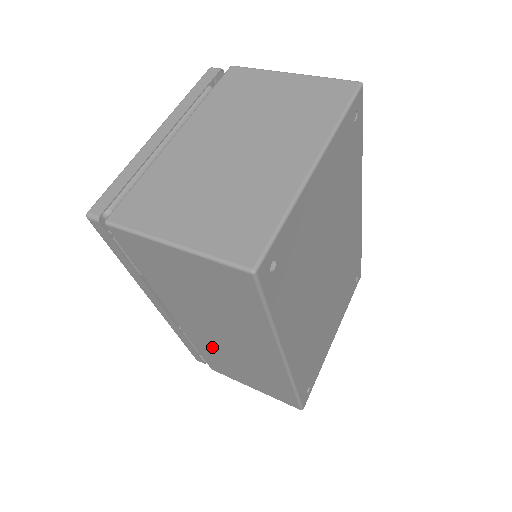
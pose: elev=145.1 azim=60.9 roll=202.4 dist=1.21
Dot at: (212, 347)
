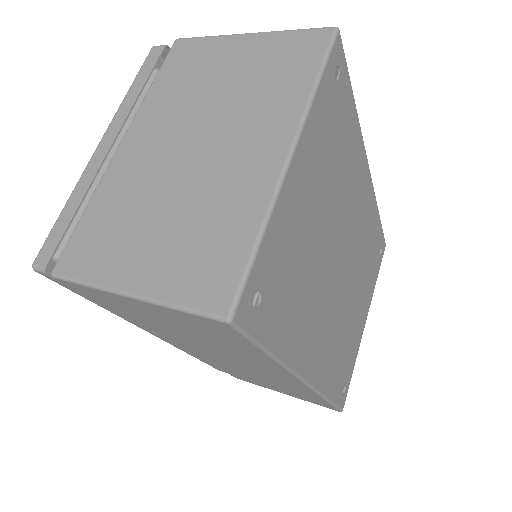
Dot at: (226, 366)
